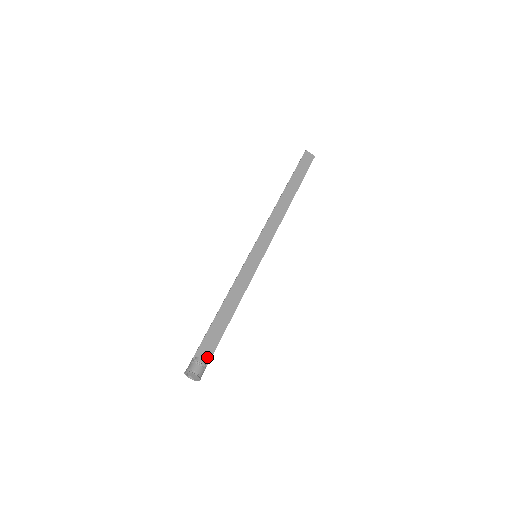
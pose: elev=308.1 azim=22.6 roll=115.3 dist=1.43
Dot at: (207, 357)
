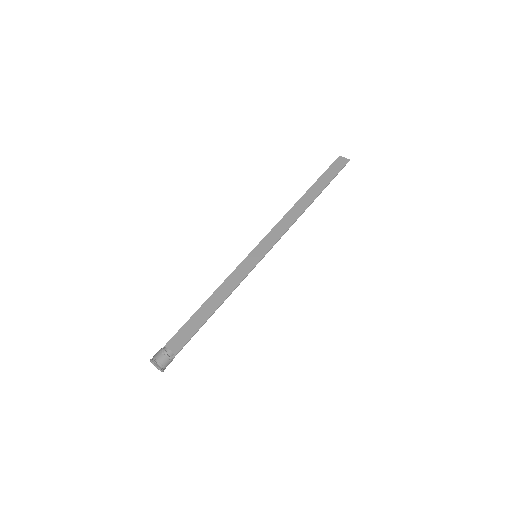
Dot at: (177, 348)
